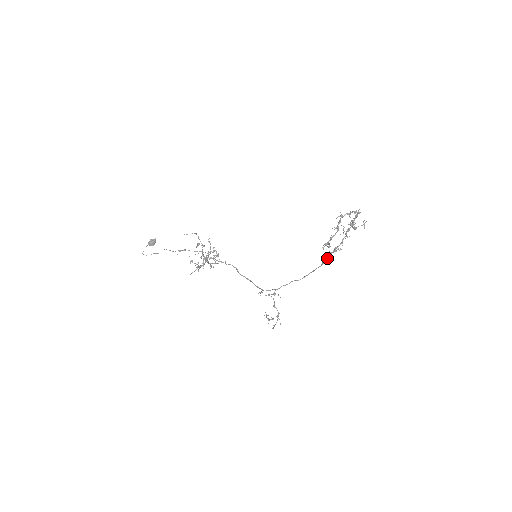
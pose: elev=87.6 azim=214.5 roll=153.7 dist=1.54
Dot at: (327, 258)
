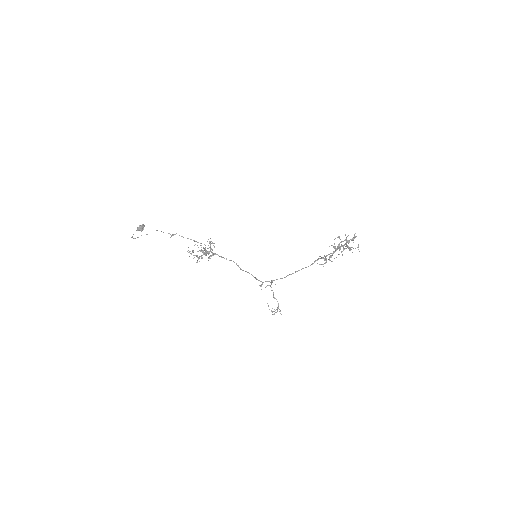
Dot at: occluded
